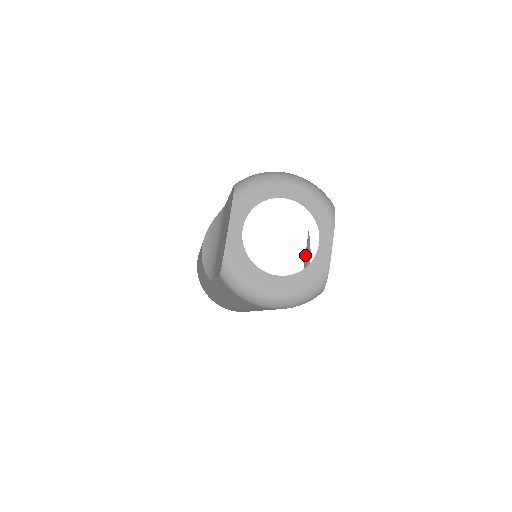
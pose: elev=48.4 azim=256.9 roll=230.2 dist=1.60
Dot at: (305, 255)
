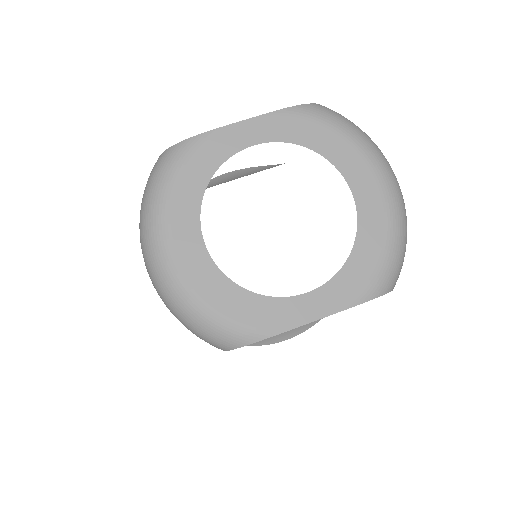
Dot at: occluded
